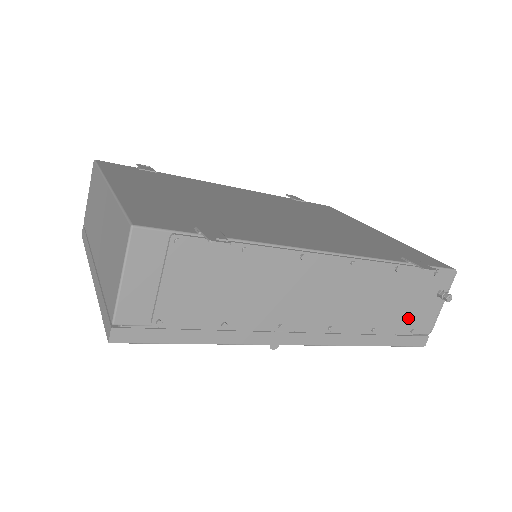
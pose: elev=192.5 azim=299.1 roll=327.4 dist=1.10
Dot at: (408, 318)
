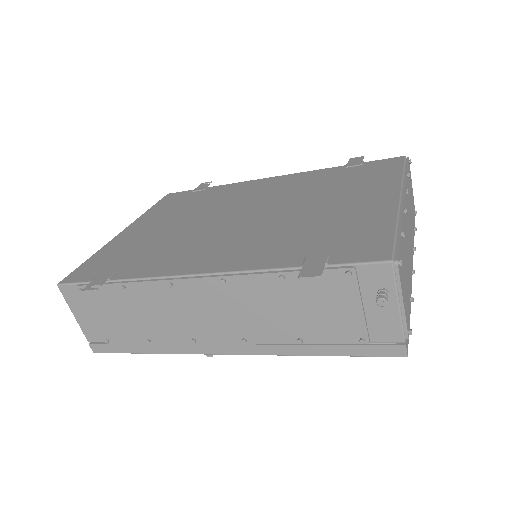
Dot at: (344, 326)
